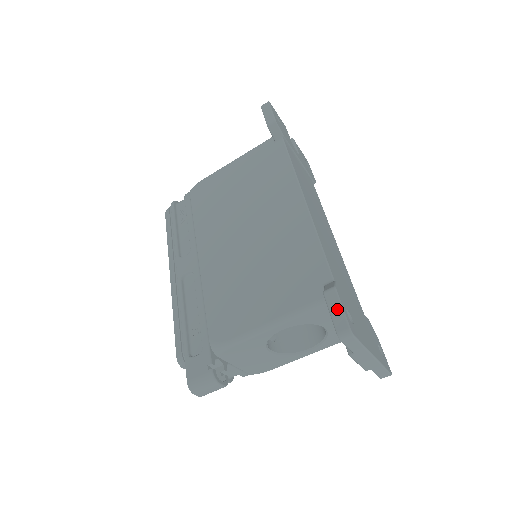
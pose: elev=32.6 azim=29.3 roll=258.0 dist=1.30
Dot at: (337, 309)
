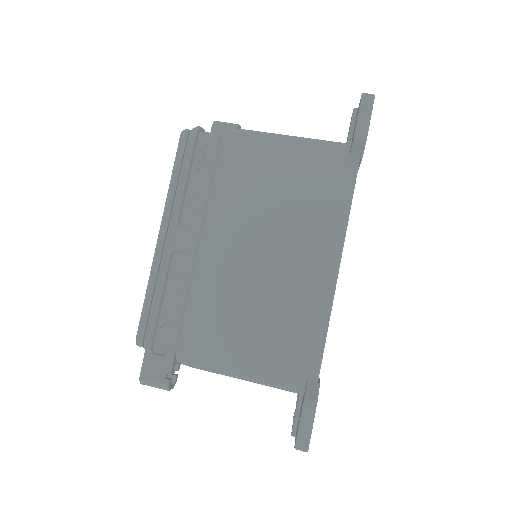
Dot at: (308, 424)
